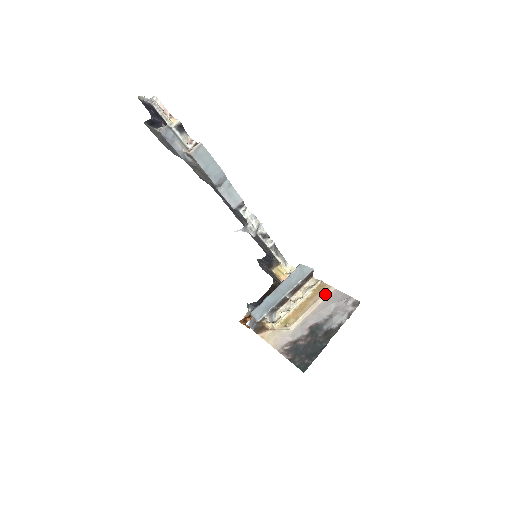
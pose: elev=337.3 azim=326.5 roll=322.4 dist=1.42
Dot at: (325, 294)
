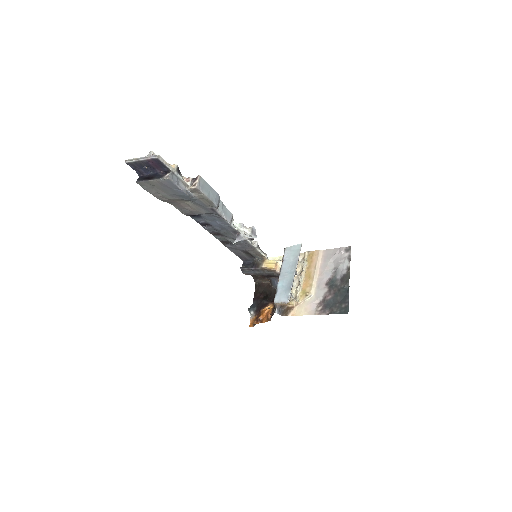
Dot at: (319, 257)
